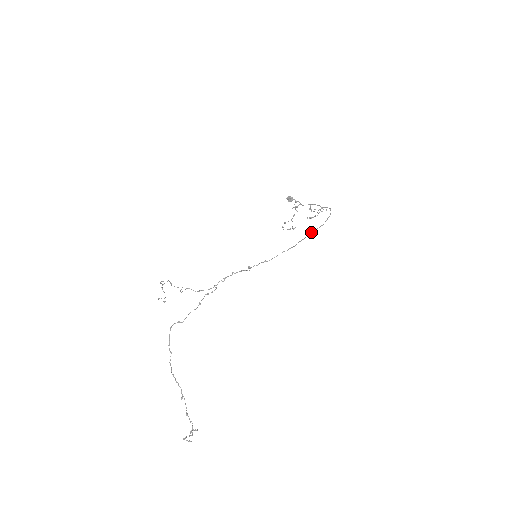
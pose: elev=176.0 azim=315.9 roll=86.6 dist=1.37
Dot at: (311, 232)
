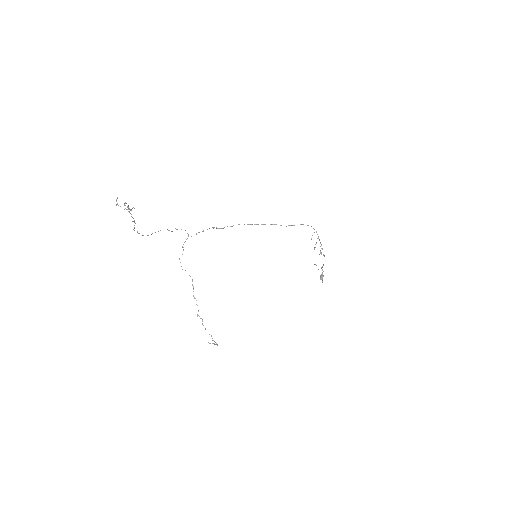
Dot at: occluded
